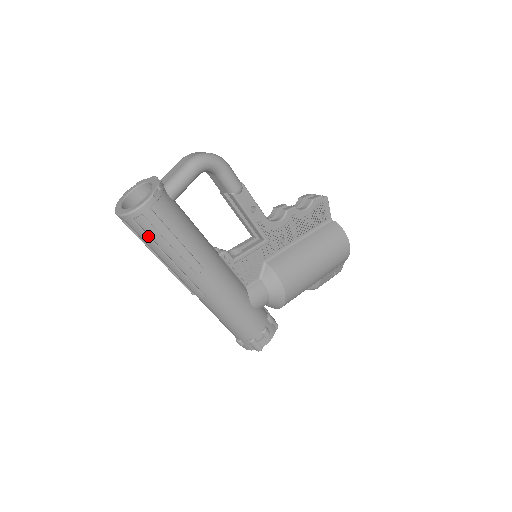
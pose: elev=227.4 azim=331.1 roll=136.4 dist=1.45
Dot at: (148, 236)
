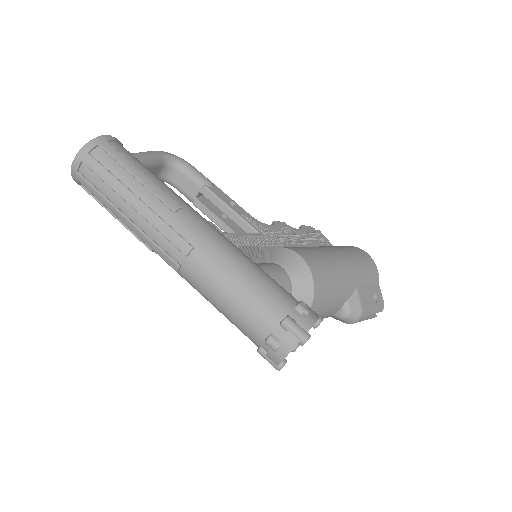
Dot at: (107, 170)
